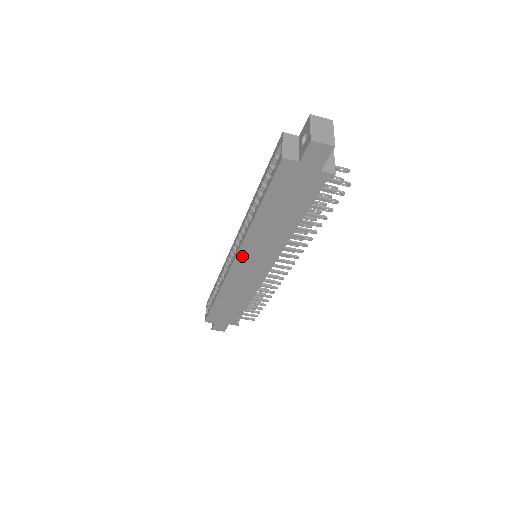
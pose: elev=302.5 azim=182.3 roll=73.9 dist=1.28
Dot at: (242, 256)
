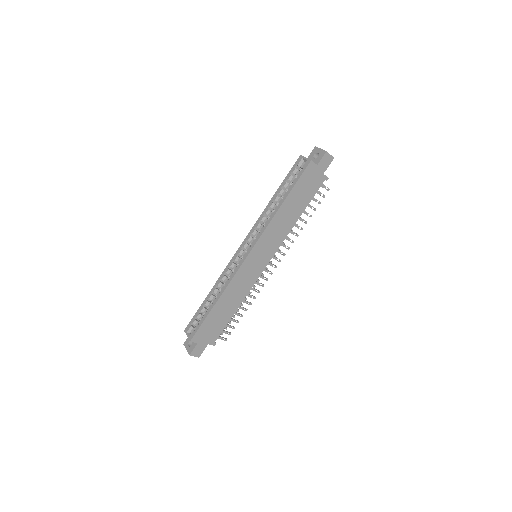
Dot at: (257, 247)
